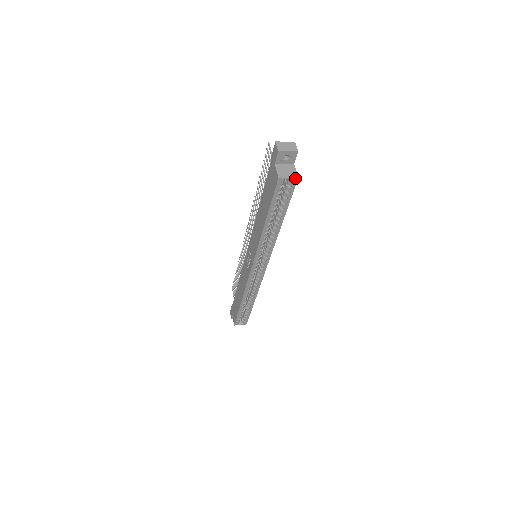
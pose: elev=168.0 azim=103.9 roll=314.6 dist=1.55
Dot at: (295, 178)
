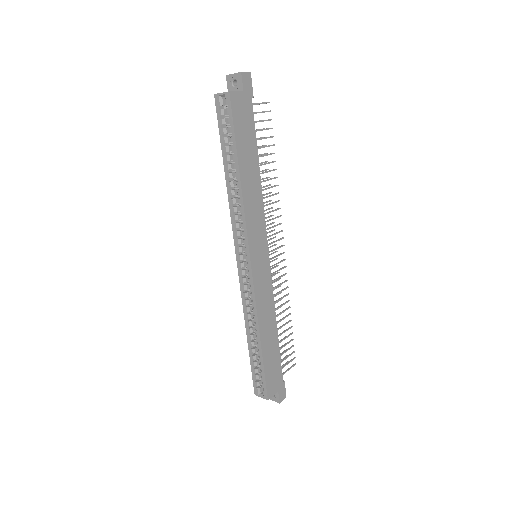
Dot at: (227, 93)
